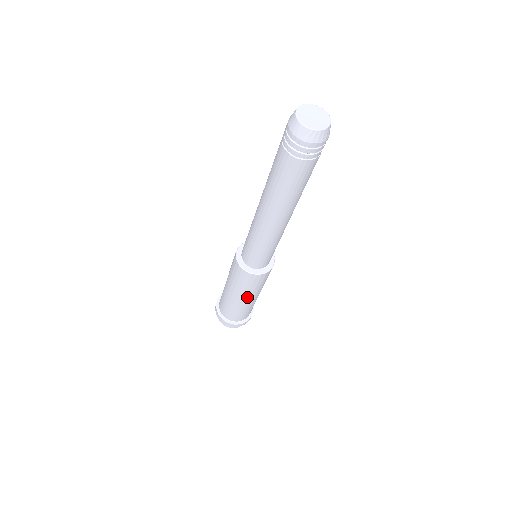
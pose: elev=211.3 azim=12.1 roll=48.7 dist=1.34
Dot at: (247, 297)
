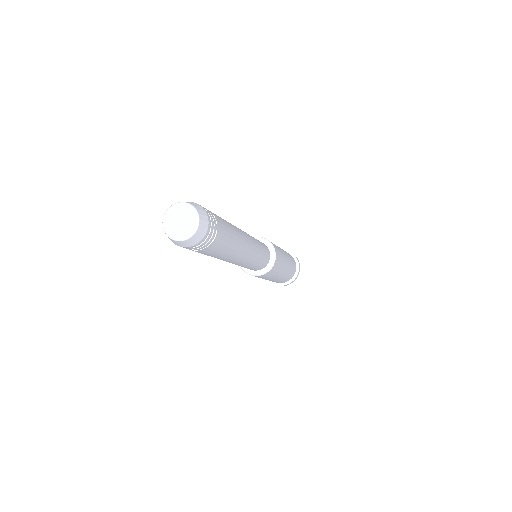
Dot at: (278, 276)
